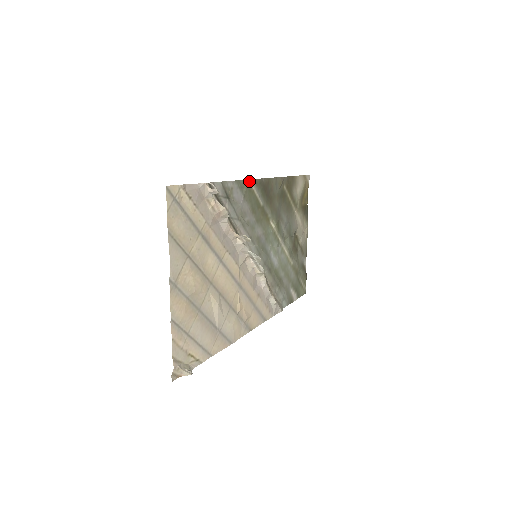
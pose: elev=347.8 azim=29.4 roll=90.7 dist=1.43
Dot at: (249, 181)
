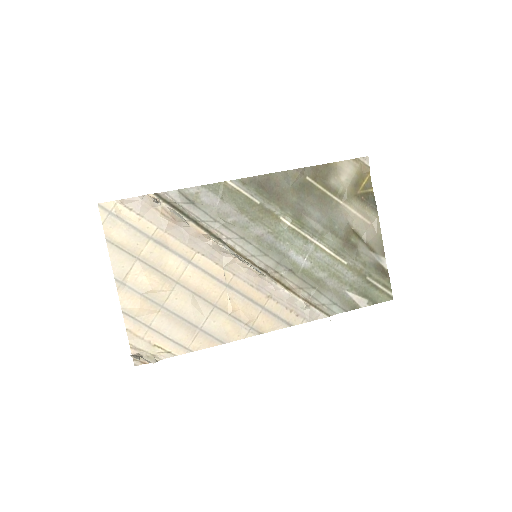
Dot at: (228, 182)
